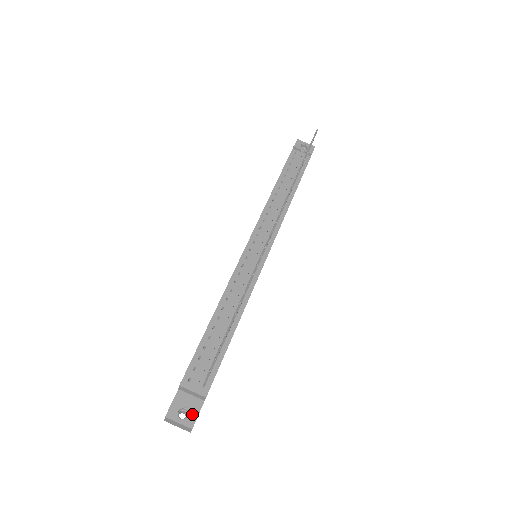
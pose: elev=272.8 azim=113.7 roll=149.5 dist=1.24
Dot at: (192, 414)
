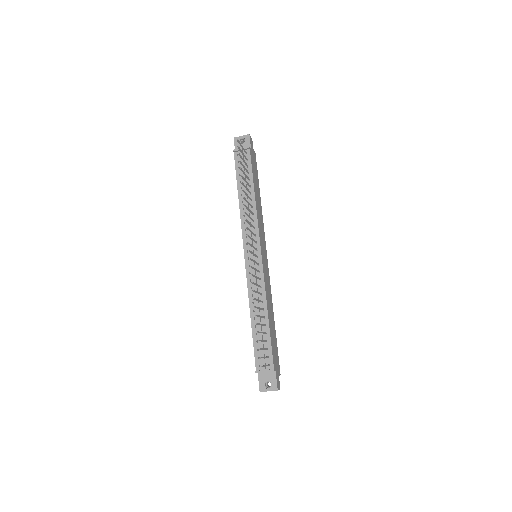
Dot at: (273, 382)
